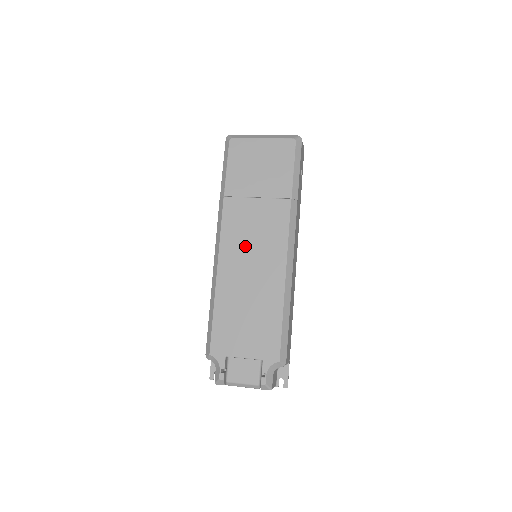
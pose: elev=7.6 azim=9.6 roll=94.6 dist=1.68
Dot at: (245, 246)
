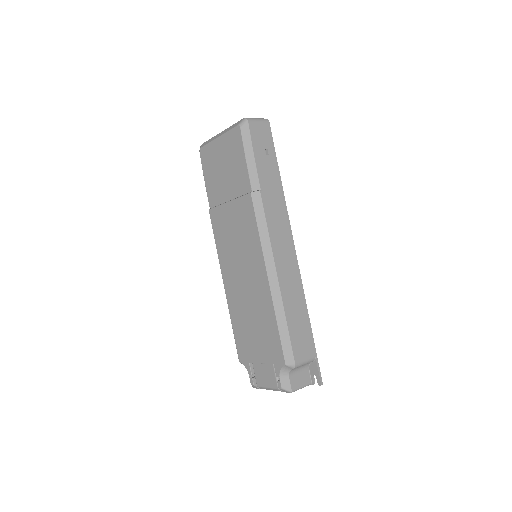
Dot at: (233, 253)
